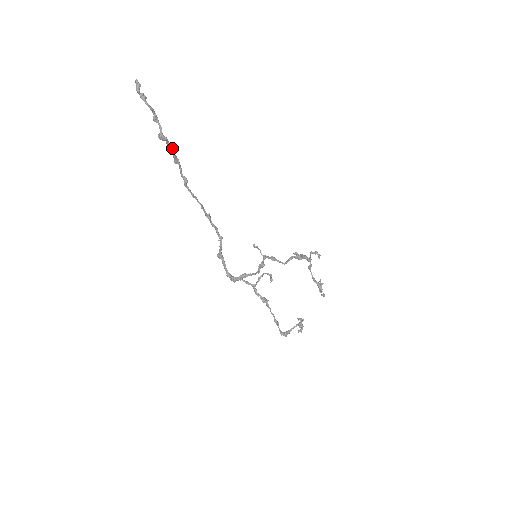
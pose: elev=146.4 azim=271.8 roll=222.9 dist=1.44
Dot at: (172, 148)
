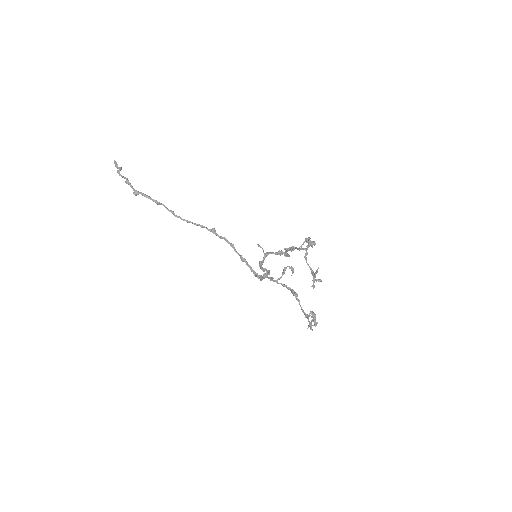
Dot at: (149, 196)
